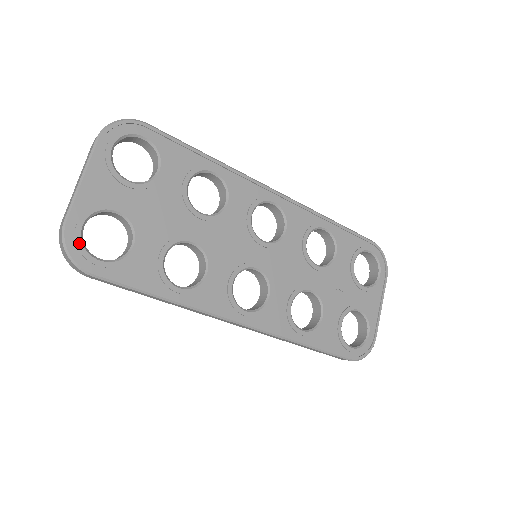
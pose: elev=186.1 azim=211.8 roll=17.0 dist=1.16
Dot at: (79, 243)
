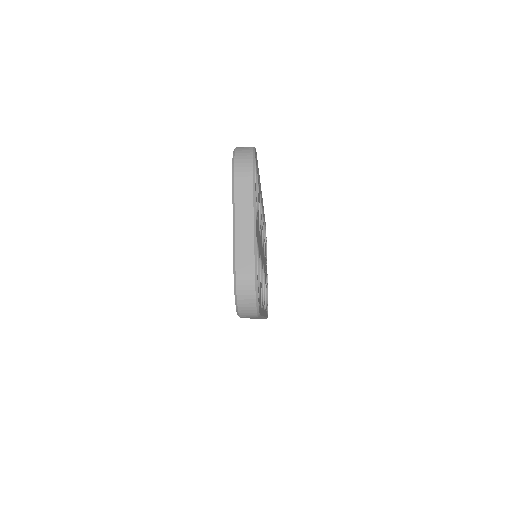
Dot at: (258, 289)
